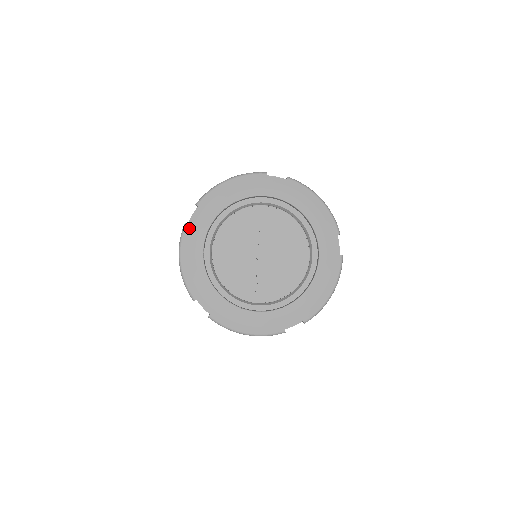
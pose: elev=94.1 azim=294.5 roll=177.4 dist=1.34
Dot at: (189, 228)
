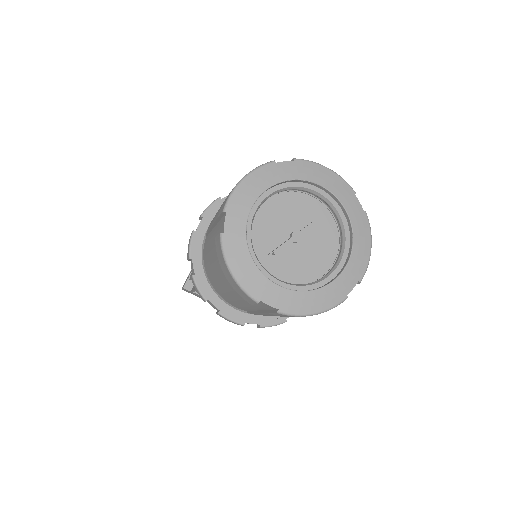
Dot at: (274, 166)
